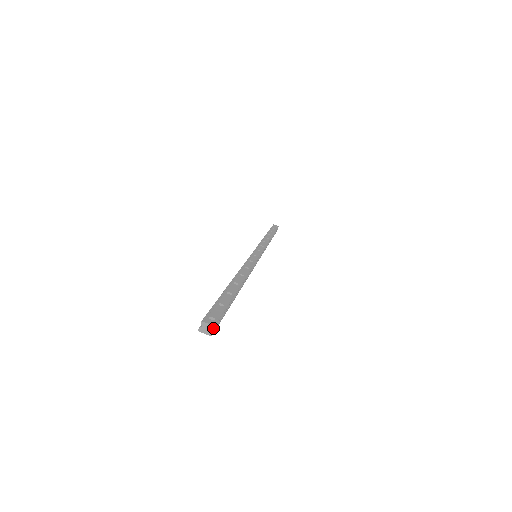
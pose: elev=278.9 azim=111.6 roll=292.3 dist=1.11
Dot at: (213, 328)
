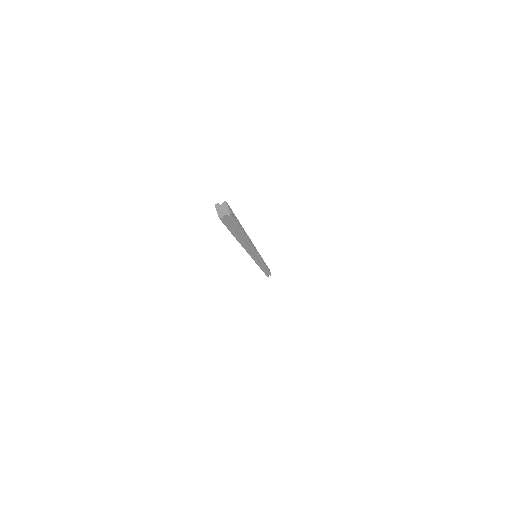
Dot at: (228, 214)
